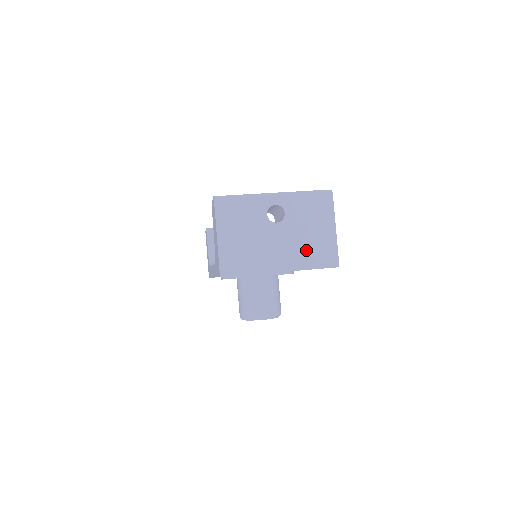
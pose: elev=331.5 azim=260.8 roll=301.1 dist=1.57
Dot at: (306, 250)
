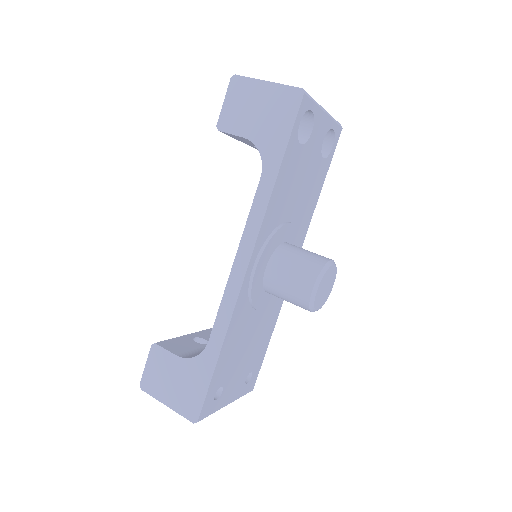
Dot at: occluded
